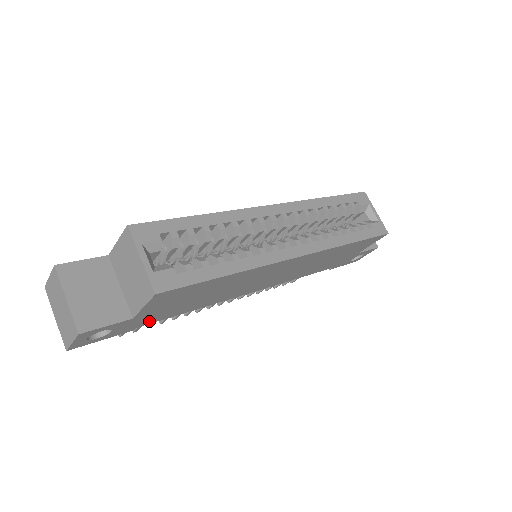
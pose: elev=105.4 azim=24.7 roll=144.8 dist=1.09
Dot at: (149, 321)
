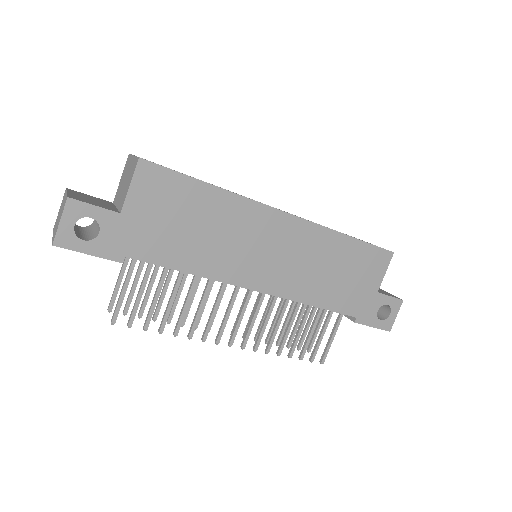
Dot at: (139, 250)
